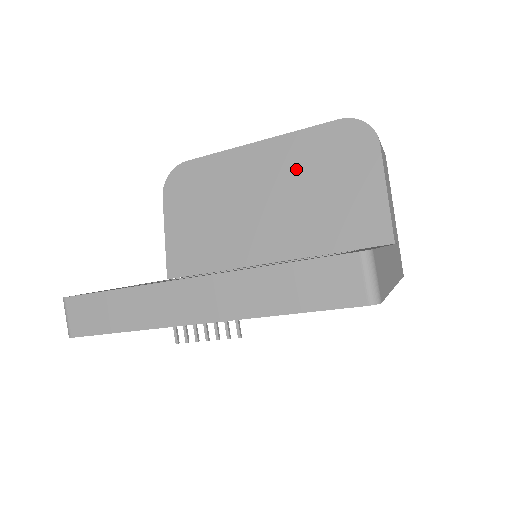
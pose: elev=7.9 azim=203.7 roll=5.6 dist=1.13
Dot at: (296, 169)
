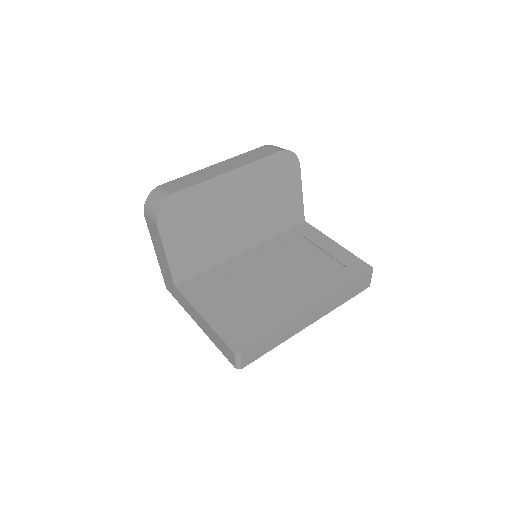
Dot at: (257, 188)
